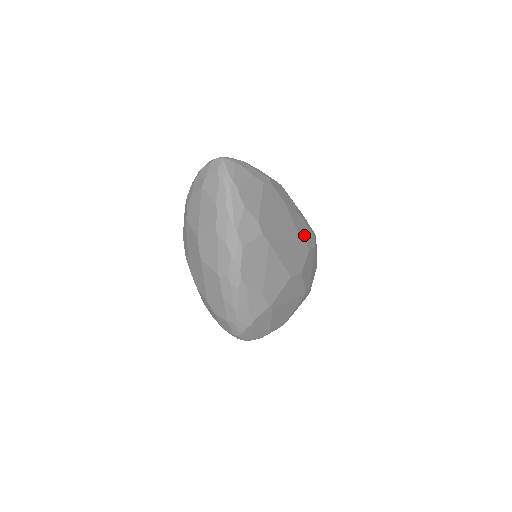
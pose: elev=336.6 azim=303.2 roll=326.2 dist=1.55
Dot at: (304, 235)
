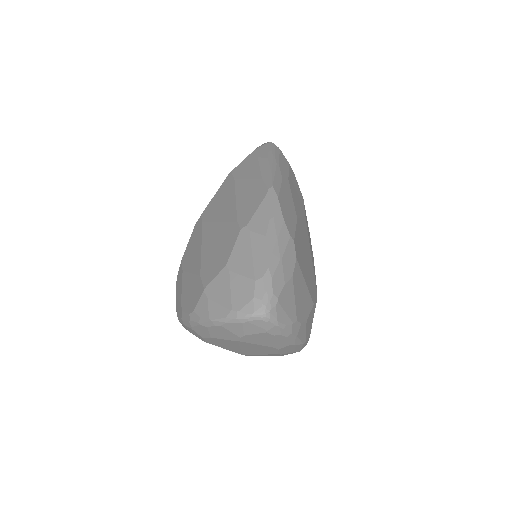
Dot at: (299, 197)
